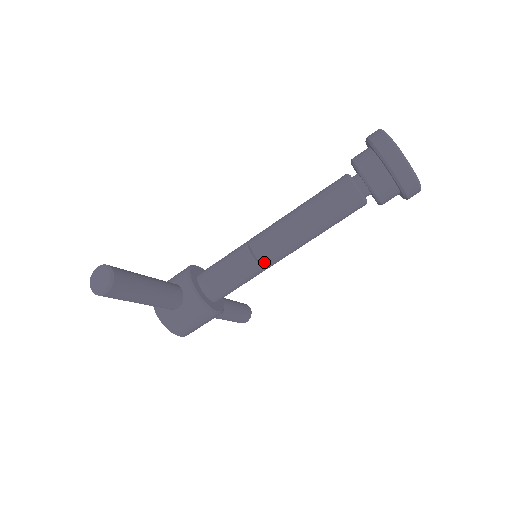
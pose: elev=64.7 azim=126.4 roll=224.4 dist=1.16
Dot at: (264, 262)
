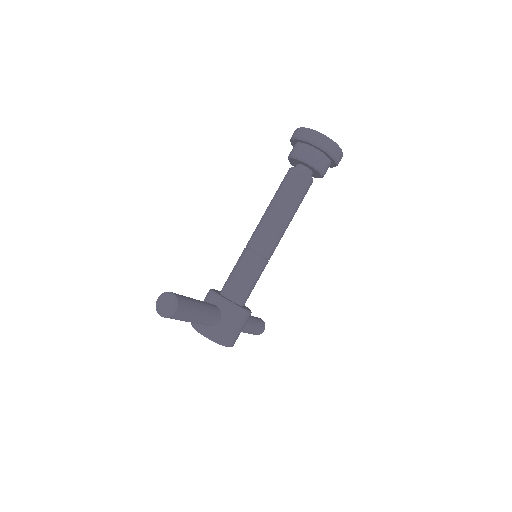
Dot at: (265, 254)
